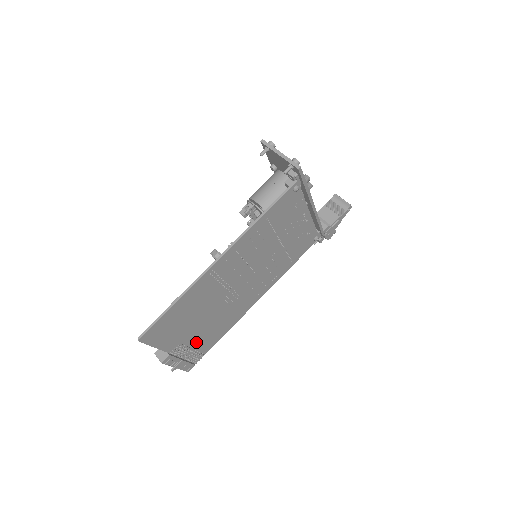
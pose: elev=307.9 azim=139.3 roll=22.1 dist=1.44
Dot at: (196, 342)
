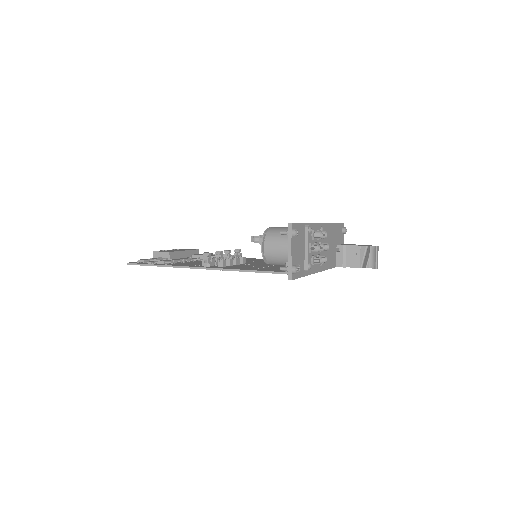
Dot at: occluded
